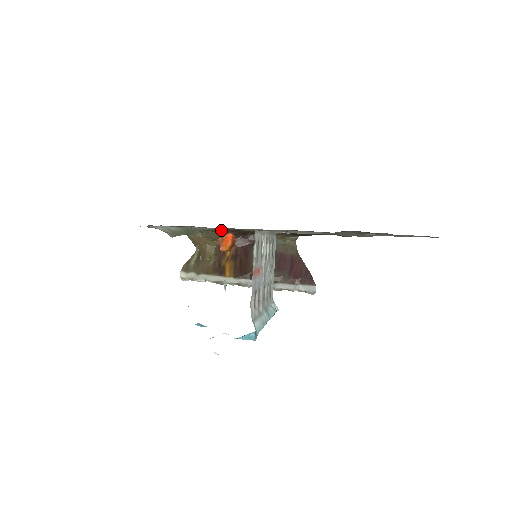
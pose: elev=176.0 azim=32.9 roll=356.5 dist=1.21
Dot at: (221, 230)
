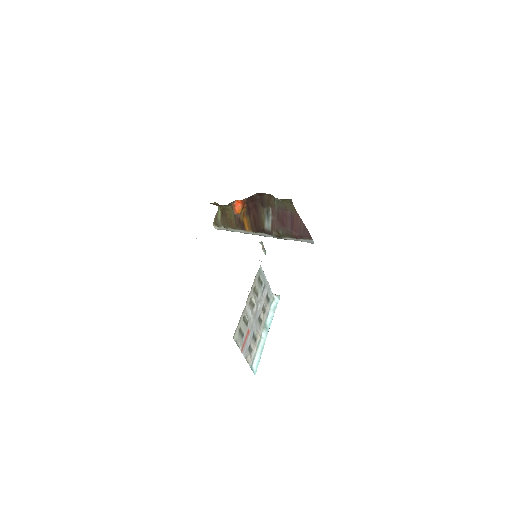
Dot at: occluded
